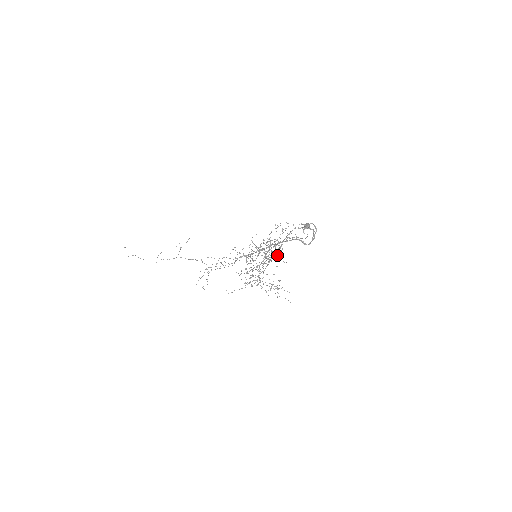
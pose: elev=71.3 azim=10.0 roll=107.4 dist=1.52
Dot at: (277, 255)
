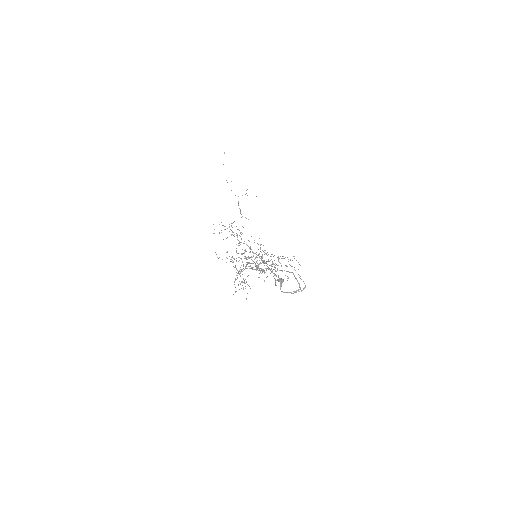
Dot at: (265, 272)
